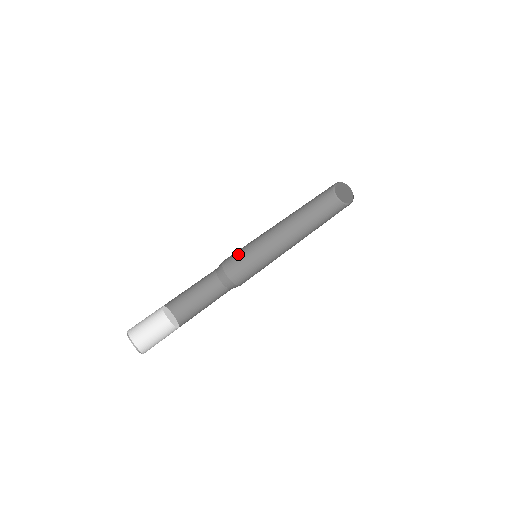
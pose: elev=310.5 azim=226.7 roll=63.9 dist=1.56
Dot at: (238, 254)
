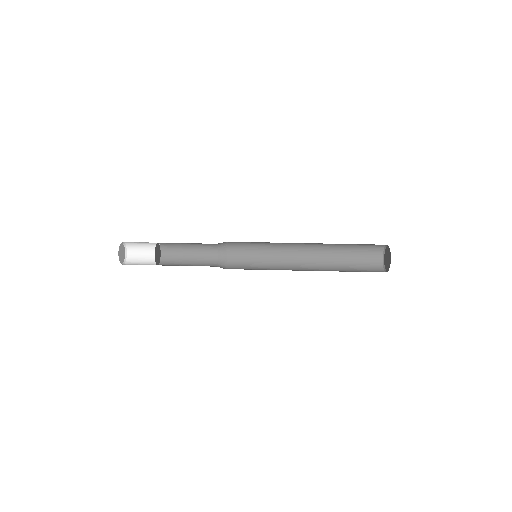
Dot at: (247, 251)
